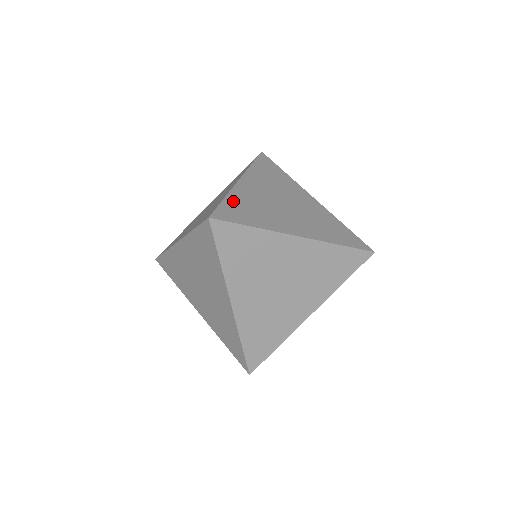
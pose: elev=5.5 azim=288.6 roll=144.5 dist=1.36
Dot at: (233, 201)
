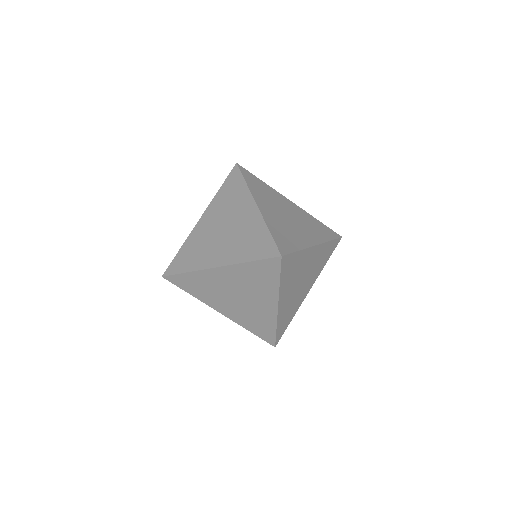
Dot at: (280, 325)
